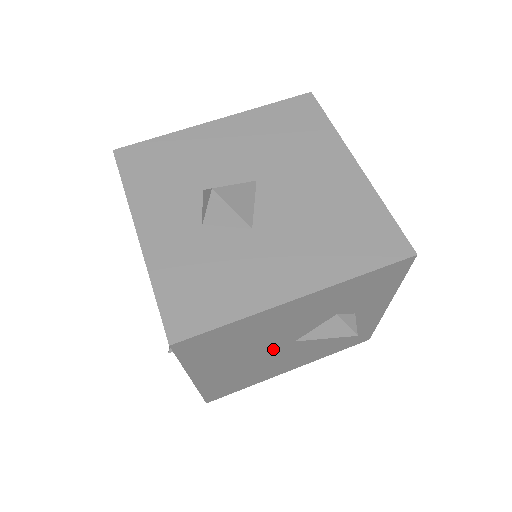
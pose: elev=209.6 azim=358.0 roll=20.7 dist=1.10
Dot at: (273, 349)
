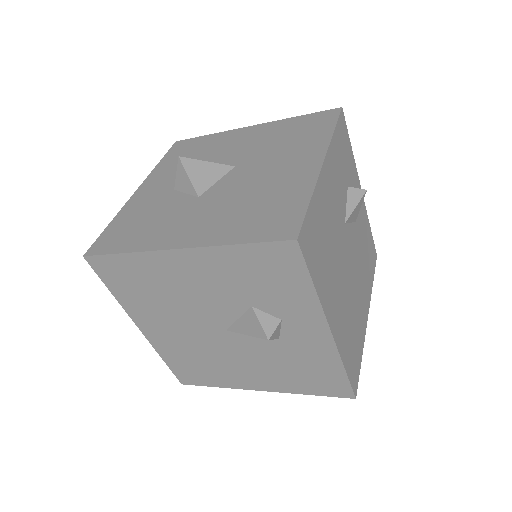
Dot at: (205, 329)
